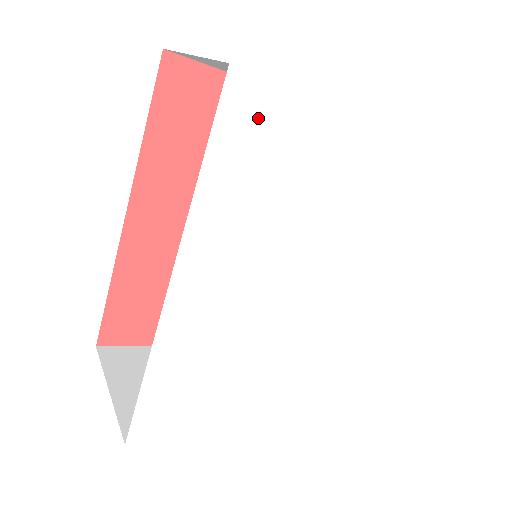
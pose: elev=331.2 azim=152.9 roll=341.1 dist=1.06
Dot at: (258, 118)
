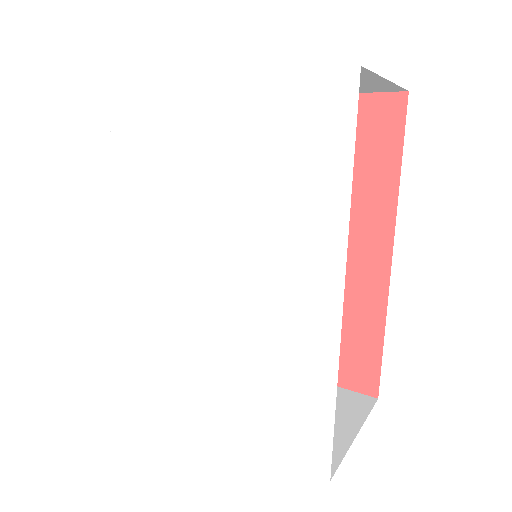
Dot at: (135, 114)
